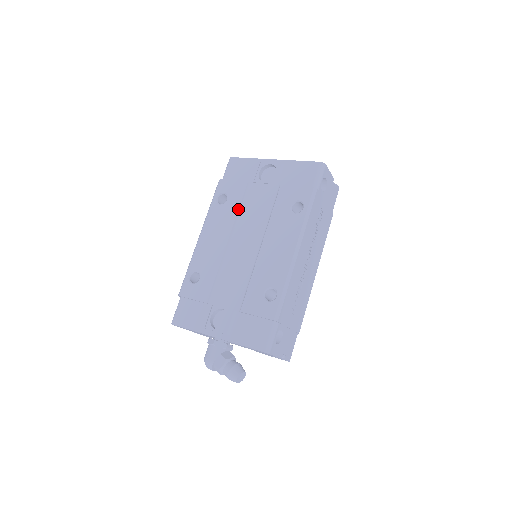
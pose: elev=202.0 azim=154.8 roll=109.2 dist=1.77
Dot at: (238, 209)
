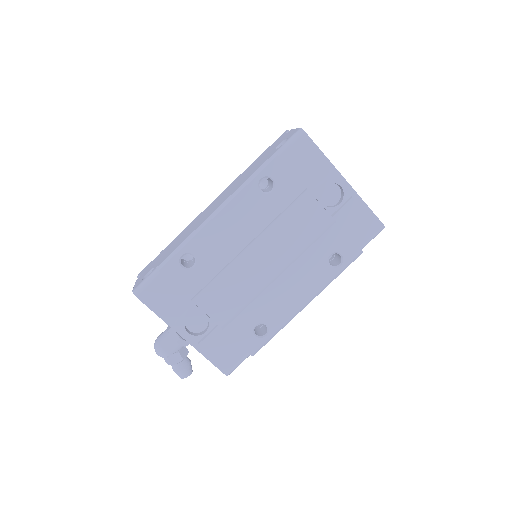
Dot at: (278, 215)
